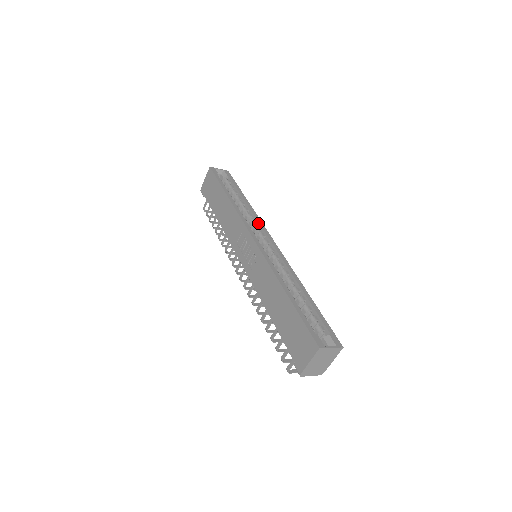
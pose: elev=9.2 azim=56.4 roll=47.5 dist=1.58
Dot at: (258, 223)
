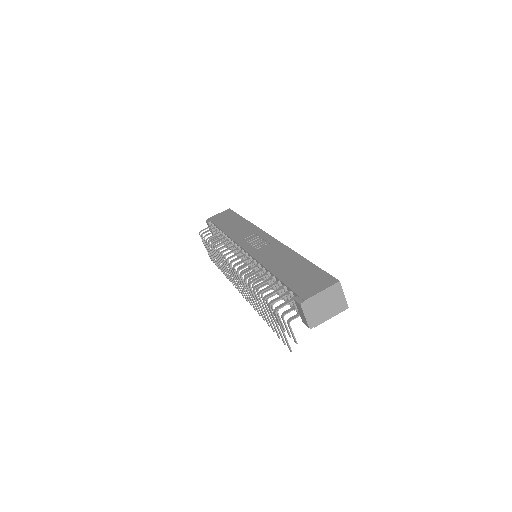
Dot at: occluded
